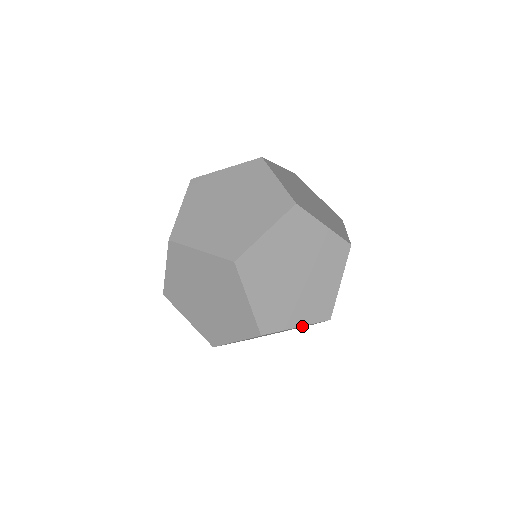
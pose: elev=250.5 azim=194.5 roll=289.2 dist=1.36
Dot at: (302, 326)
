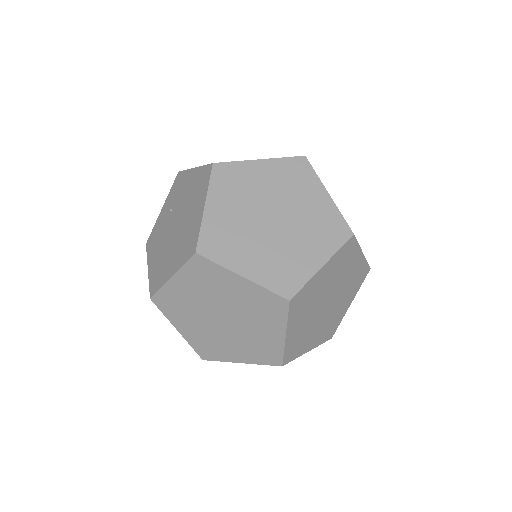
Dot at: occluded
